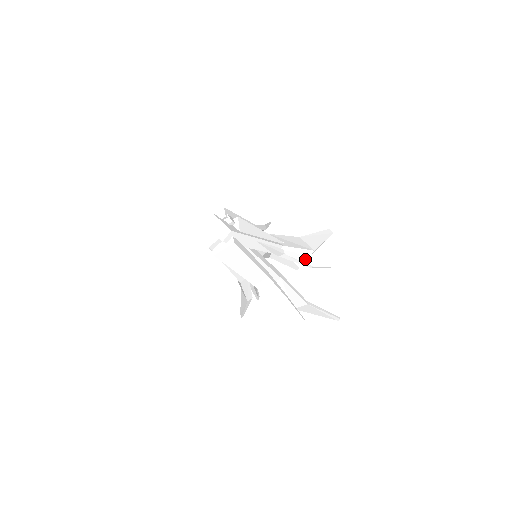
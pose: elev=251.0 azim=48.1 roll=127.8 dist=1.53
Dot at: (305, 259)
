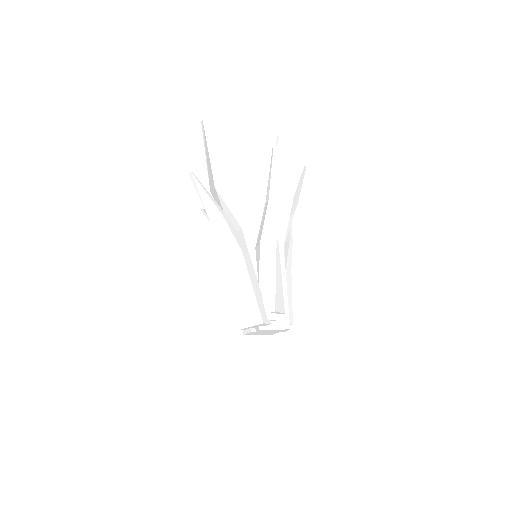
Dot at: (291, 215)
